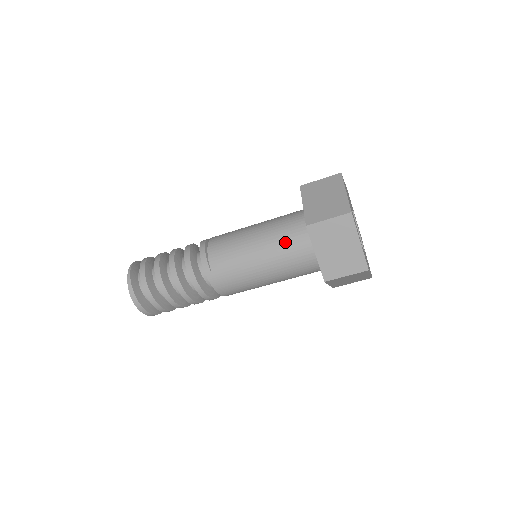
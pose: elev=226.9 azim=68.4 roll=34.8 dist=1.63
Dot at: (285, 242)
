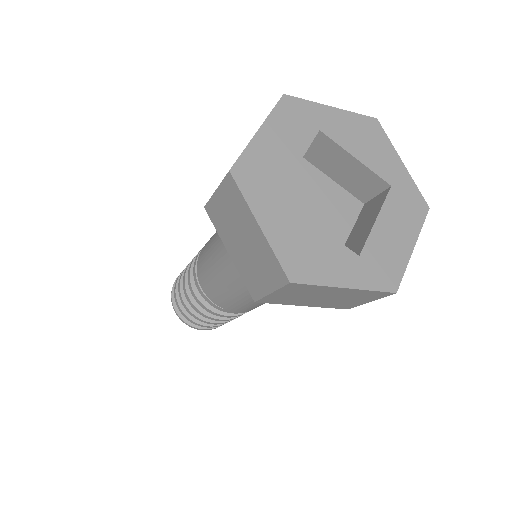
Dot at: occluded
